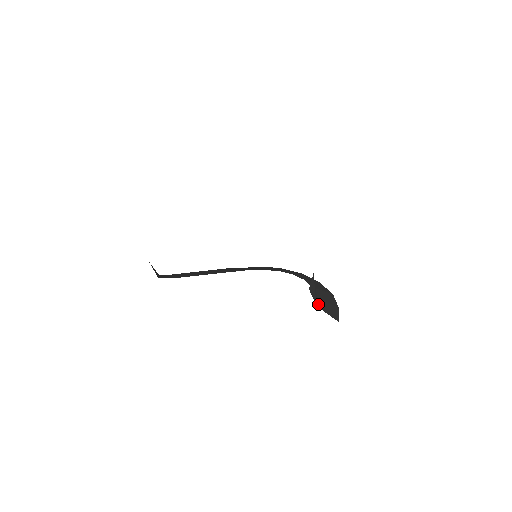
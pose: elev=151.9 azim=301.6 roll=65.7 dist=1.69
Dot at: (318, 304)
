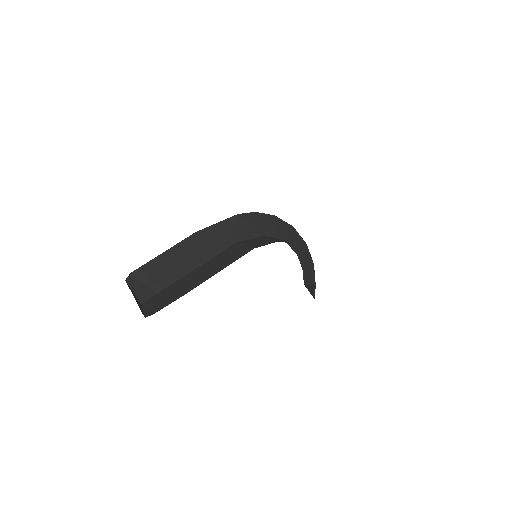
Dot at: (304, 280)
